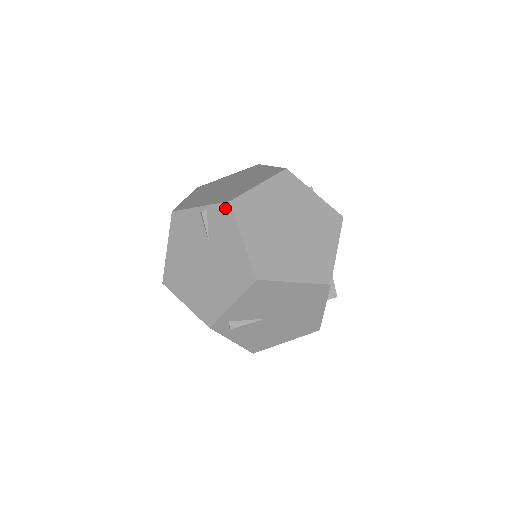
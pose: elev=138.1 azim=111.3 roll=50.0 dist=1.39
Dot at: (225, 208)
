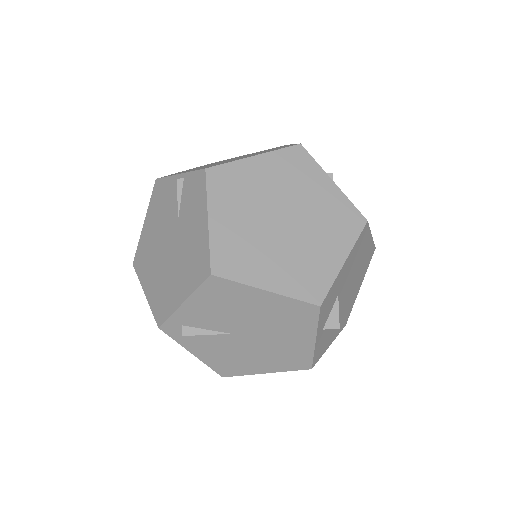
Dot at: (200, 177)
